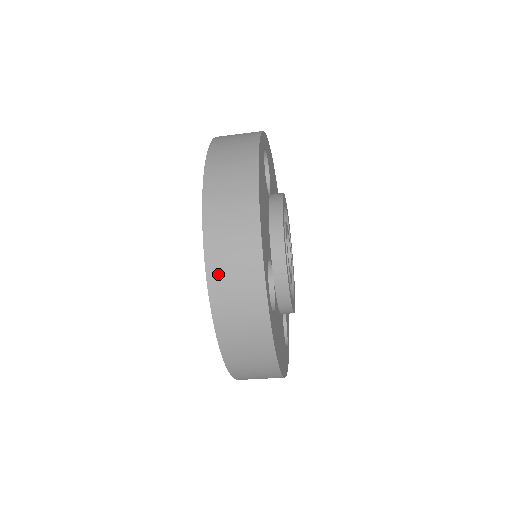
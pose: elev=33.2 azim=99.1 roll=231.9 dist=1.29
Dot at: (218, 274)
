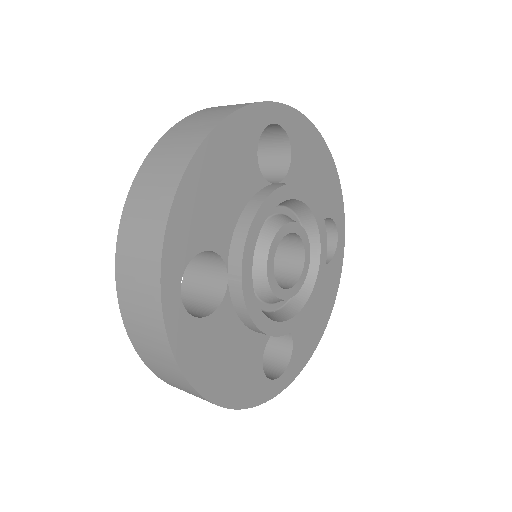
Dot at: occluded
